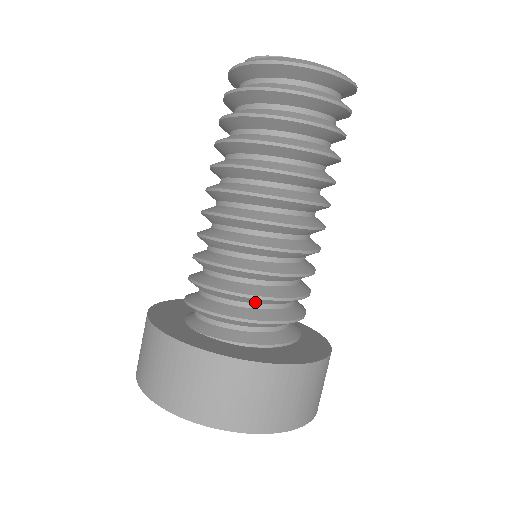
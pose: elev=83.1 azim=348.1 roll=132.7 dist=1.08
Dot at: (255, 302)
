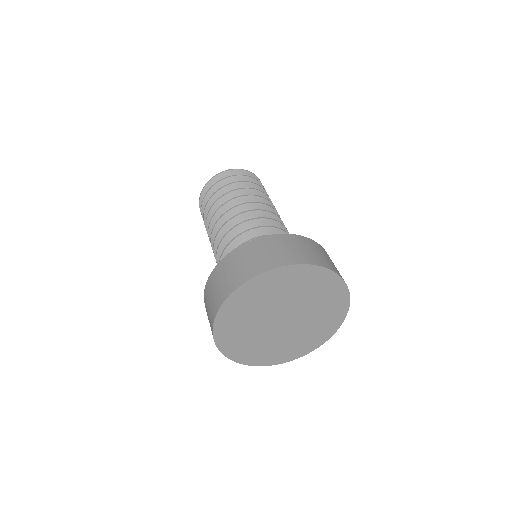
Dot at: occluded
